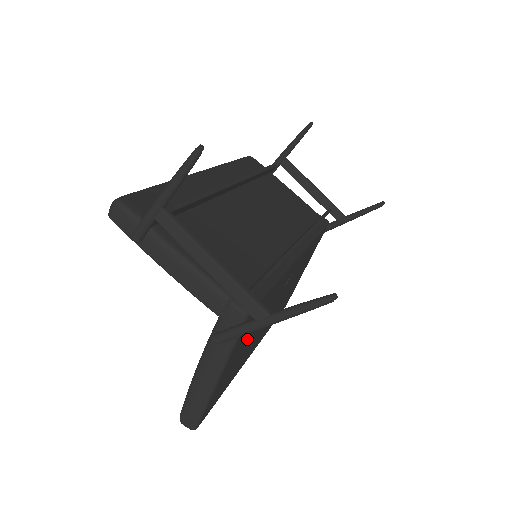
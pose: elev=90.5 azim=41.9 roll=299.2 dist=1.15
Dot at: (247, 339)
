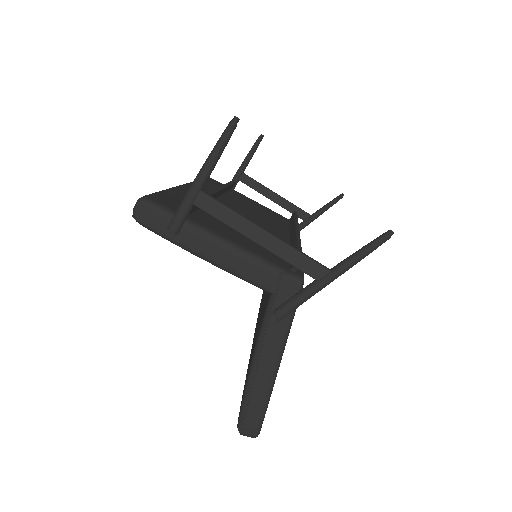
Dot at: occluded
